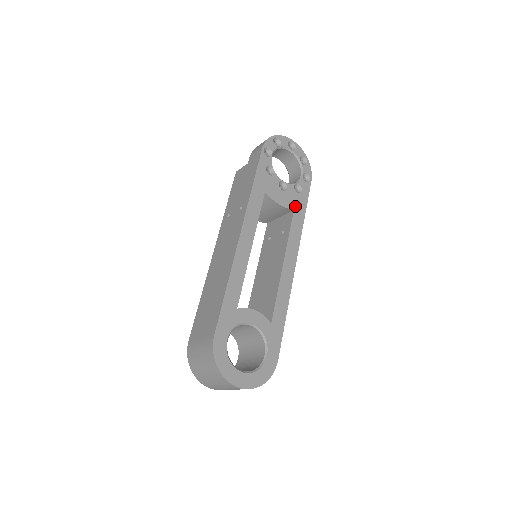
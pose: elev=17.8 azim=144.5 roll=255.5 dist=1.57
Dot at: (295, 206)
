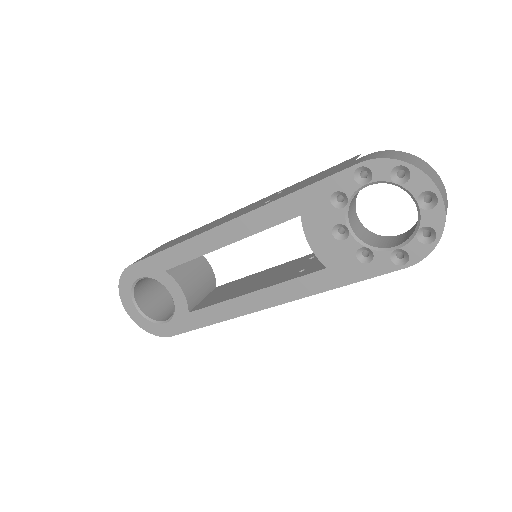
Dot at: (334, 266)
